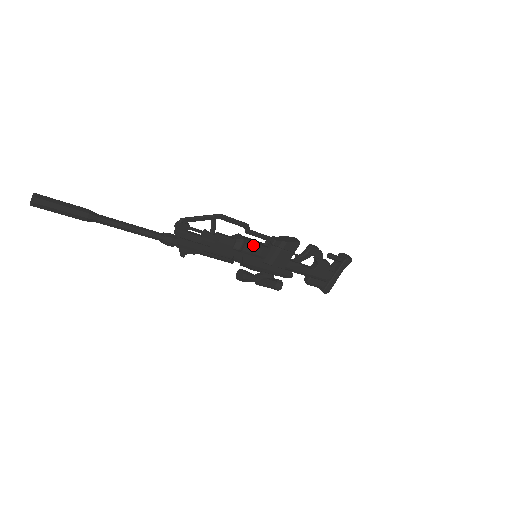
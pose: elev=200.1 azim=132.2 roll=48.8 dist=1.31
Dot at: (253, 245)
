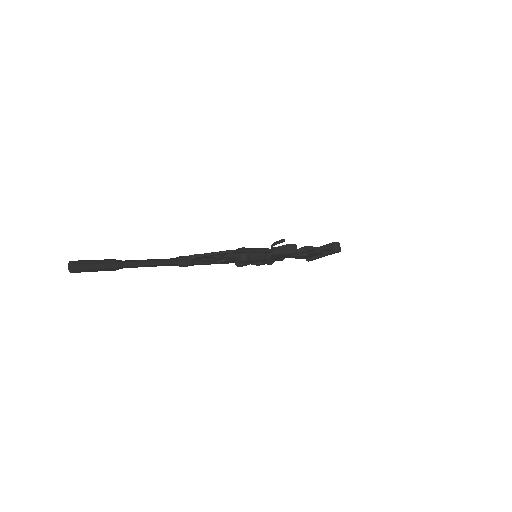
Dot at: (255, 259)
